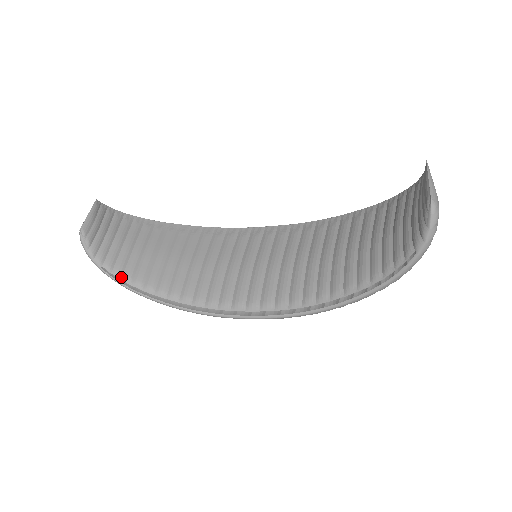
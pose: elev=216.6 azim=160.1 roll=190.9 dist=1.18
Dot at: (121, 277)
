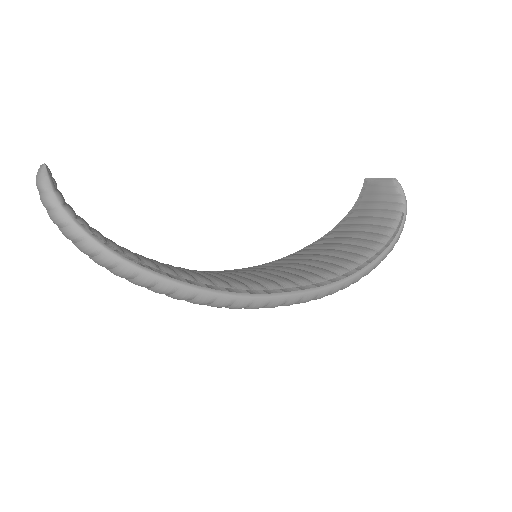
Dot at: (106, 241)
